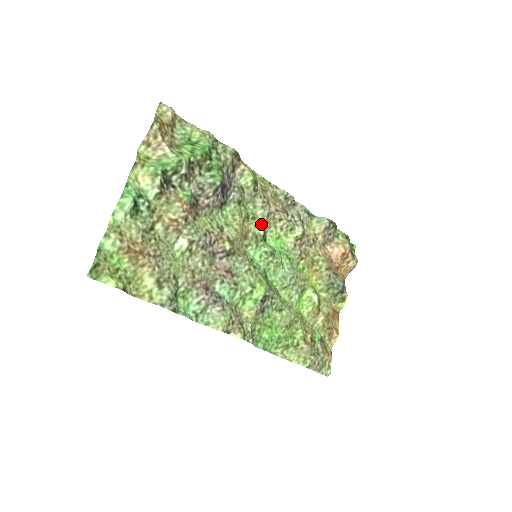
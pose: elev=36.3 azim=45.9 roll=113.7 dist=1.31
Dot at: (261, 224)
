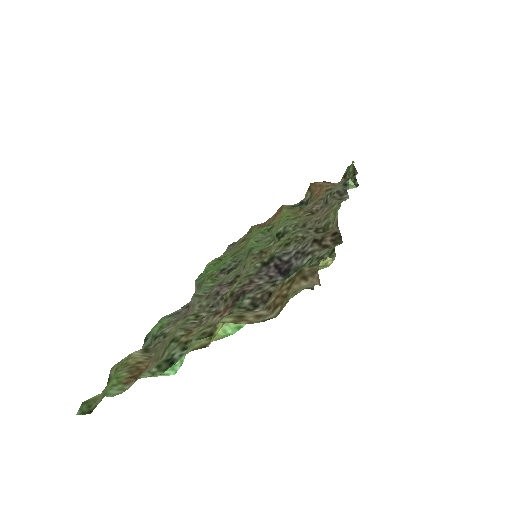
Dot at: (288, 235)
